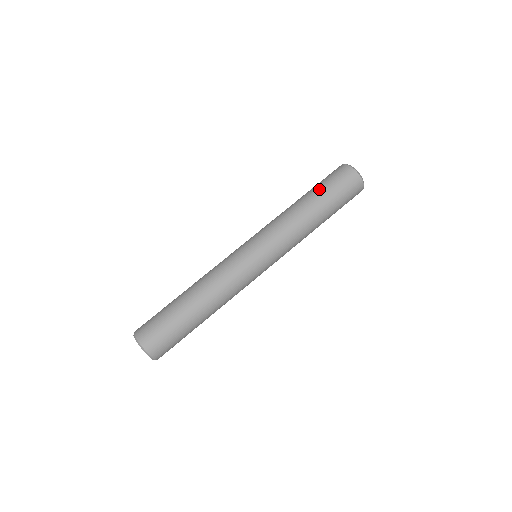
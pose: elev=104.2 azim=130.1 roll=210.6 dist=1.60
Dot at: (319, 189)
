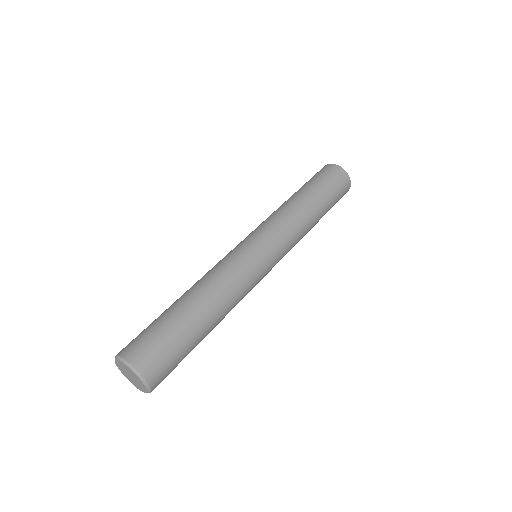
Dot at: occluded
